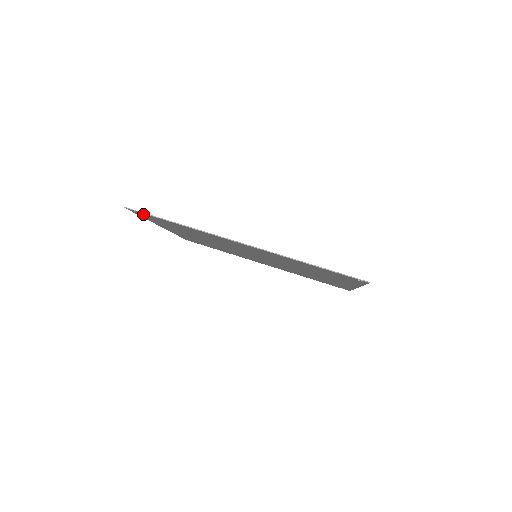
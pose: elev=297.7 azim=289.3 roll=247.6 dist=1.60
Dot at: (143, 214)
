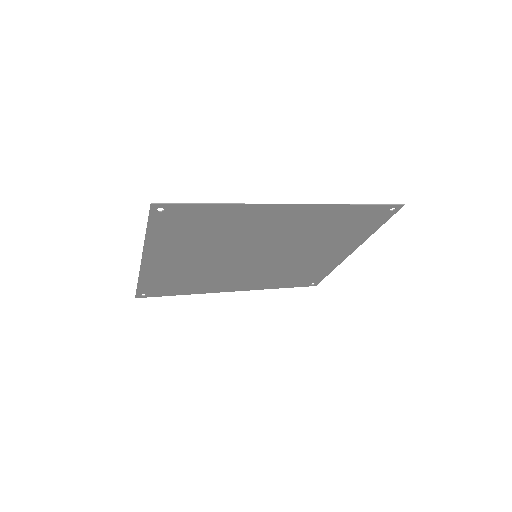
Dot at: (169, 210)
